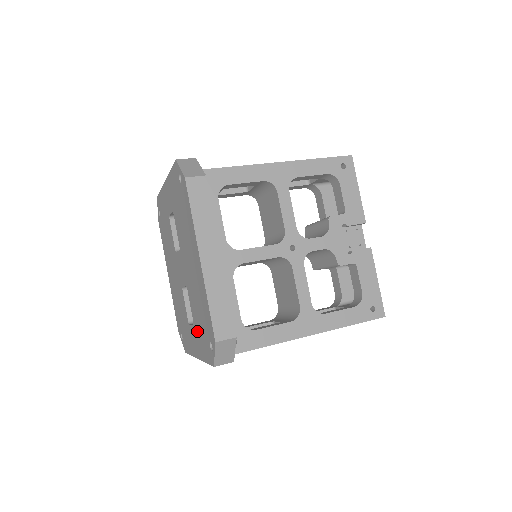
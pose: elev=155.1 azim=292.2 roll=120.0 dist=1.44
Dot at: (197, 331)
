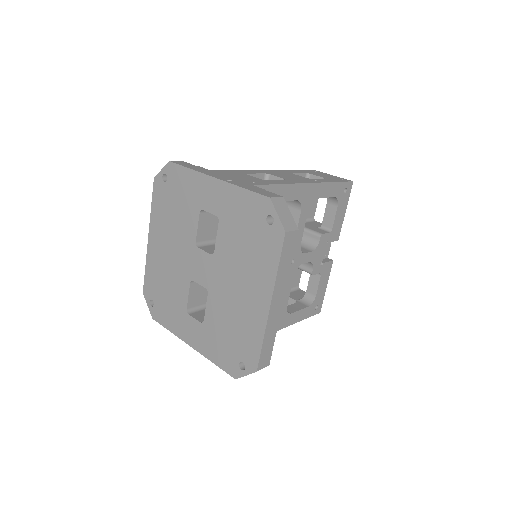
Dot at: (210, 334)
